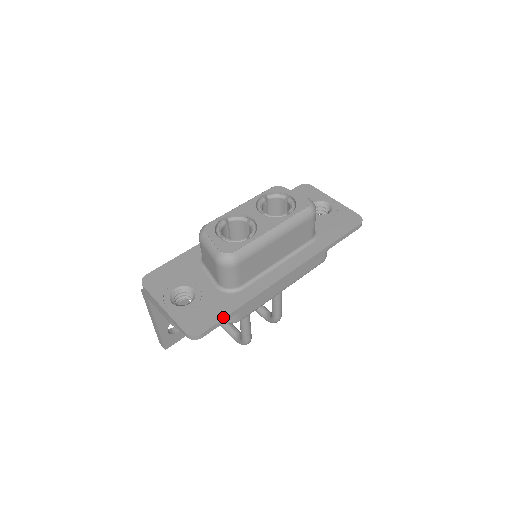
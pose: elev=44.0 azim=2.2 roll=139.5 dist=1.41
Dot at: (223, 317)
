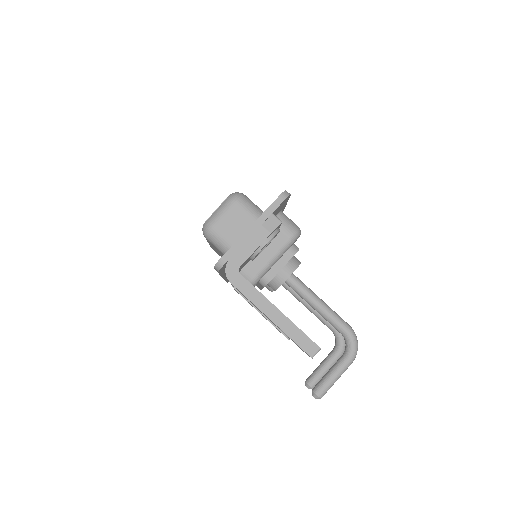
Dot at: occluded
